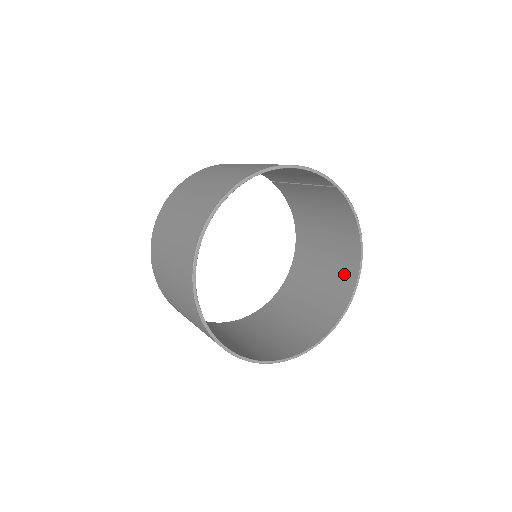
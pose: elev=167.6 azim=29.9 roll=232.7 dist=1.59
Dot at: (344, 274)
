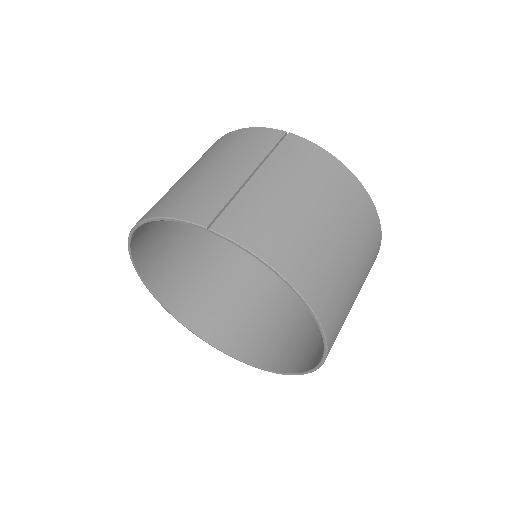
Dot at: occluded
